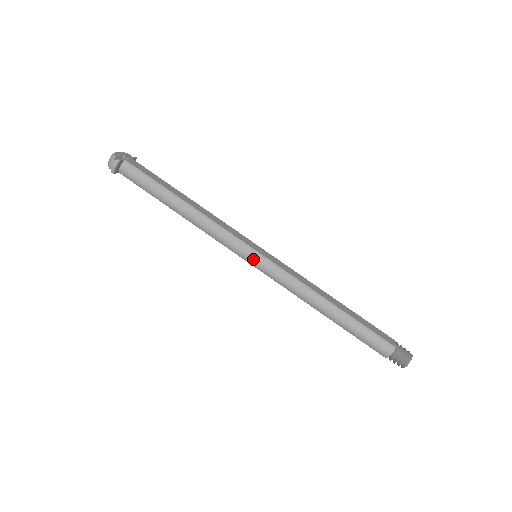
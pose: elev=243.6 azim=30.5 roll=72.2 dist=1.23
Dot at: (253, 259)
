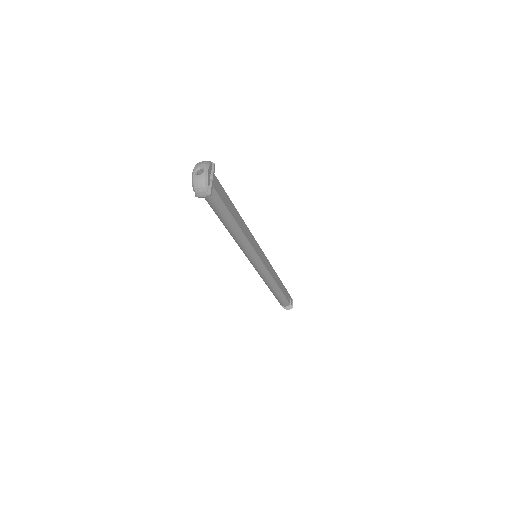
Dot at: (255, 264)
